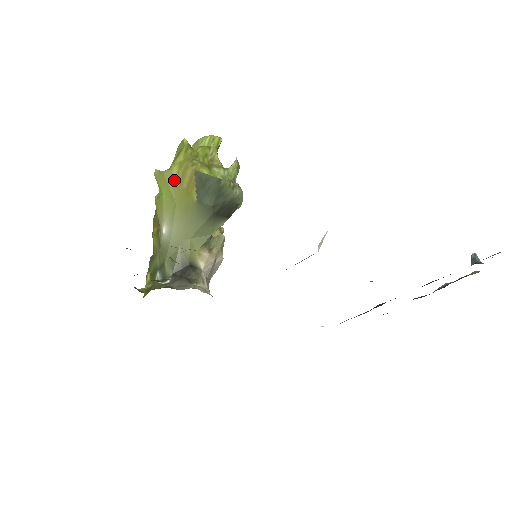
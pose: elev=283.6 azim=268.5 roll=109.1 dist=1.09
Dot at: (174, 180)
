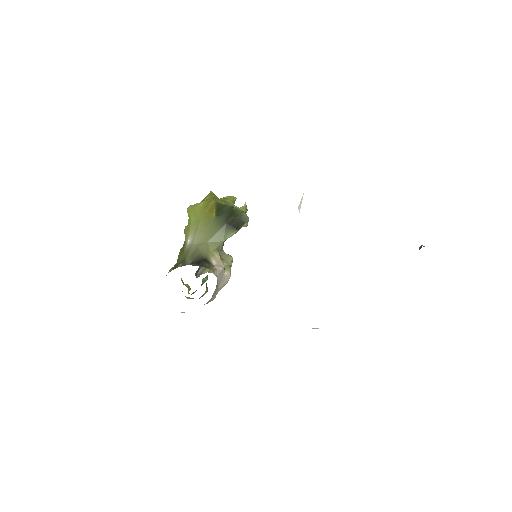
Dot at: (201, 208)
